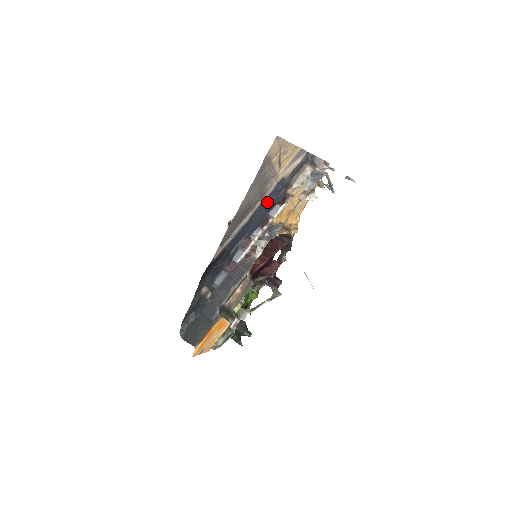
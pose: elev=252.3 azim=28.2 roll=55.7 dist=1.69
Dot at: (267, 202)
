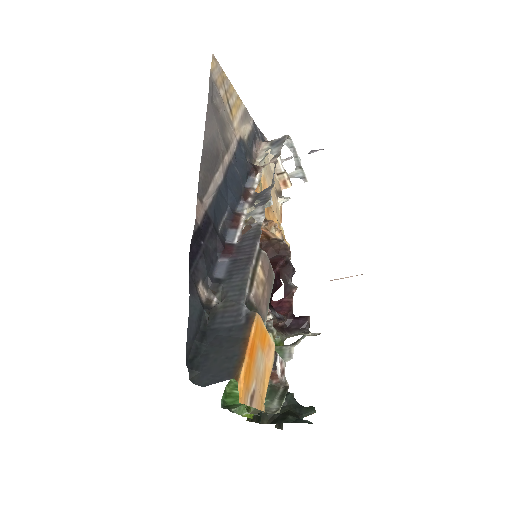
Dot at: (236, 165)
